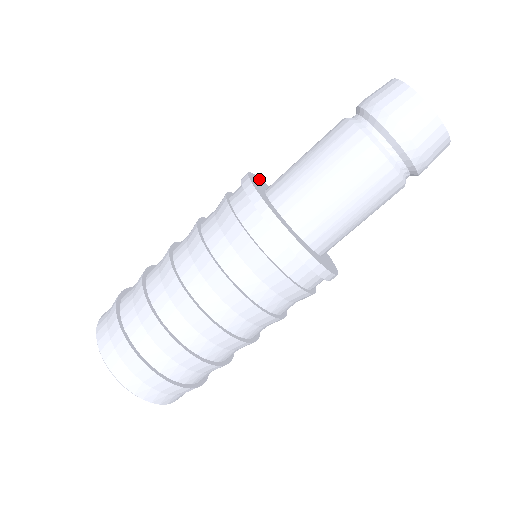
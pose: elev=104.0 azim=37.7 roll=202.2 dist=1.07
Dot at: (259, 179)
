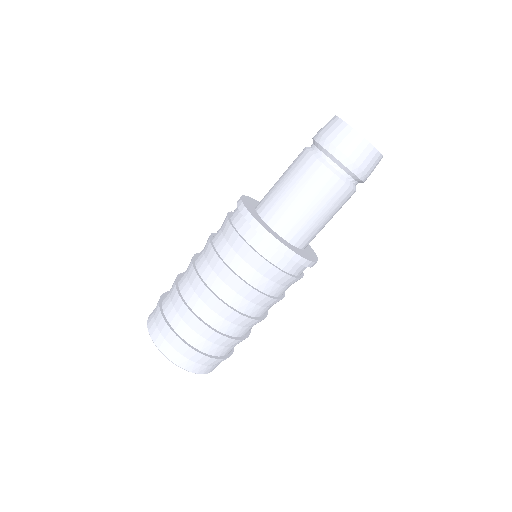
Dot at: (253, 200)
